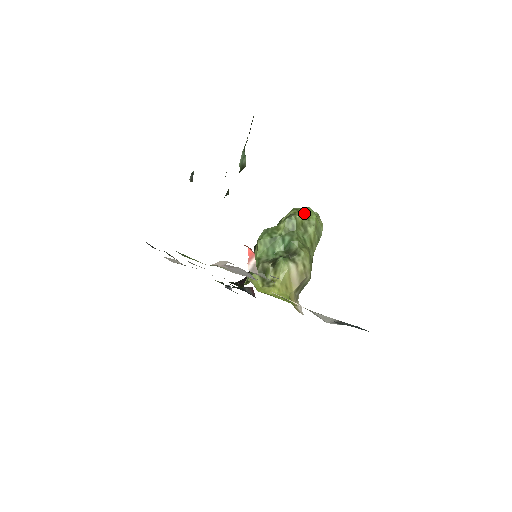
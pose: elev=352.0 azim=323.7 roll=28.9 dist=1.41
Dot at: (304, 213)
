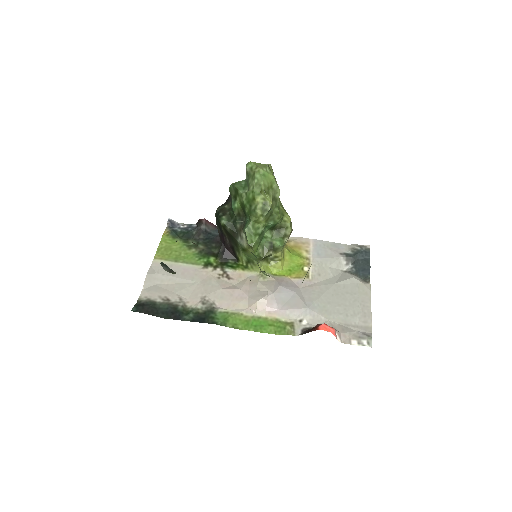
Dot at: (266, 187)
